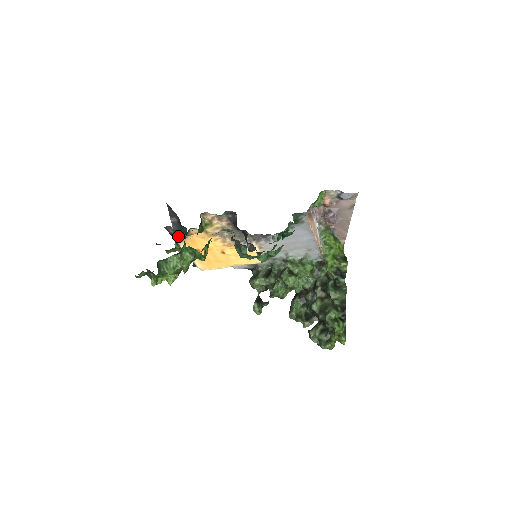
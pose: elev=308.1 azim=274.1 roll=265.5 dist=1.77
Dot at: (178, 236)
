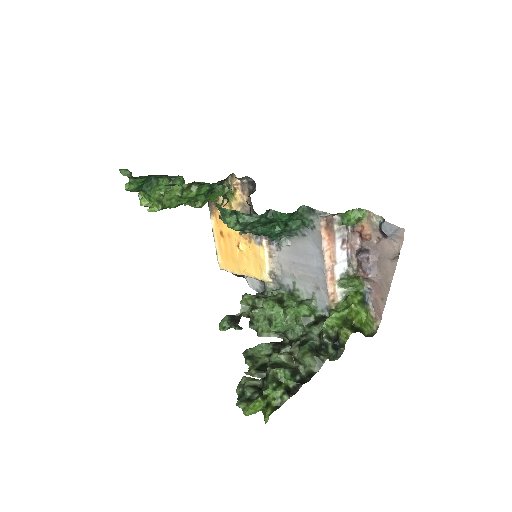
Dot at: (212, 205)
